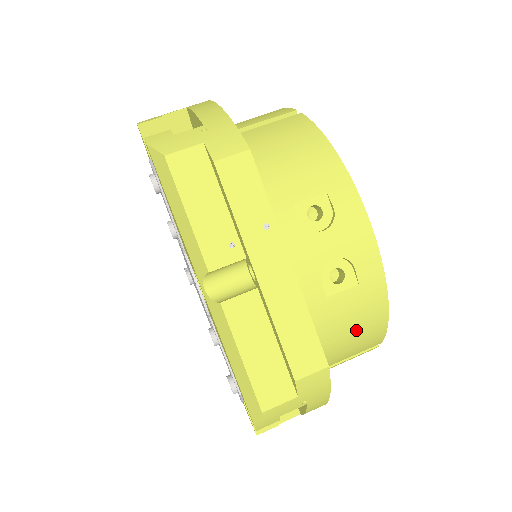
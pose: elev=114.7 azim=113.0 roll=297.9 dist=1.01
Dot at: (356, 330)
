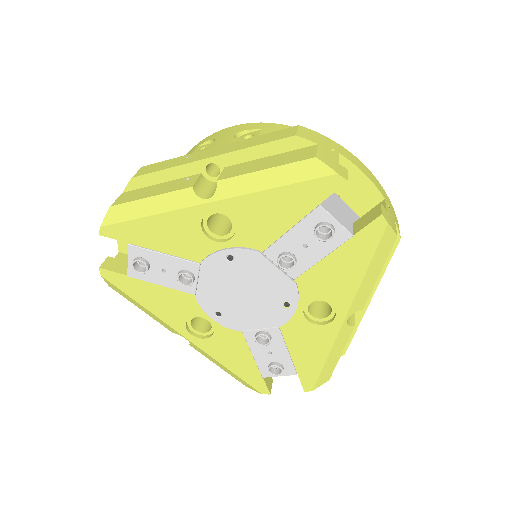
Dot at: occluded
